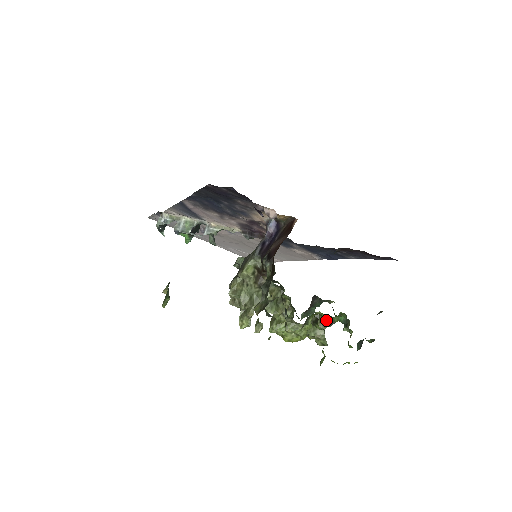
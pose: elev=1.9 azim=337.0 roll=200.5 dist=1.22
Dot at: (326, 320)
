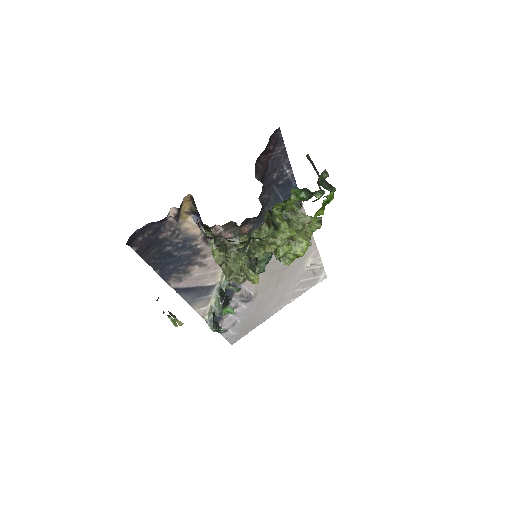
Dot at: (293, 208)
